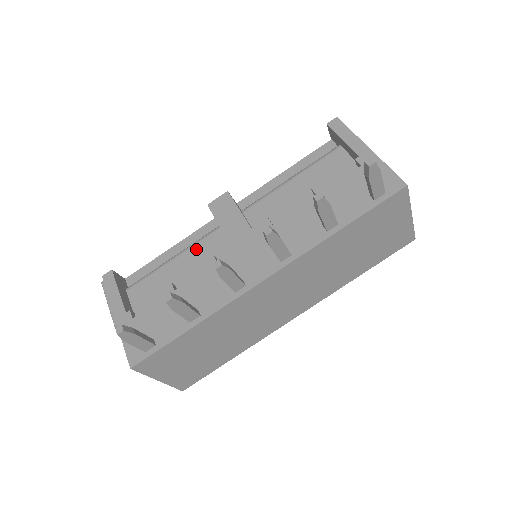
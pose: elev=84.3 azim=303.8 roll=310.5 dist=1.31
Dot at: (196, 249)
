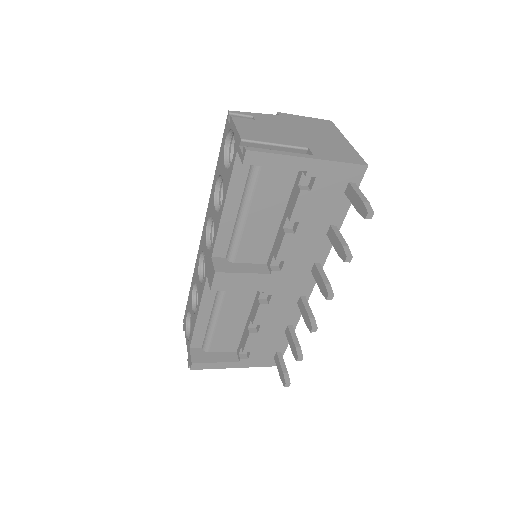
Dot at: (228, 304)
